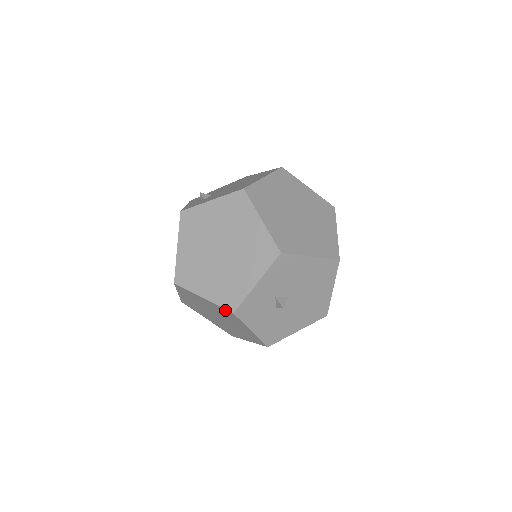
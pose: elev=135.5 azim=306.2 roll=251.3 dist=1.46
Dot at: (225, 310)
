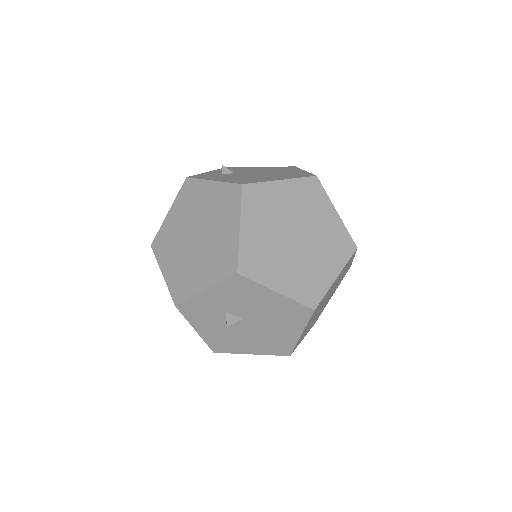
Dot at: (173, 298)
